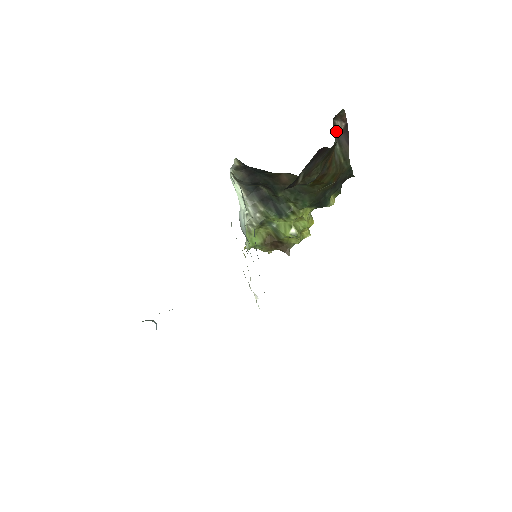
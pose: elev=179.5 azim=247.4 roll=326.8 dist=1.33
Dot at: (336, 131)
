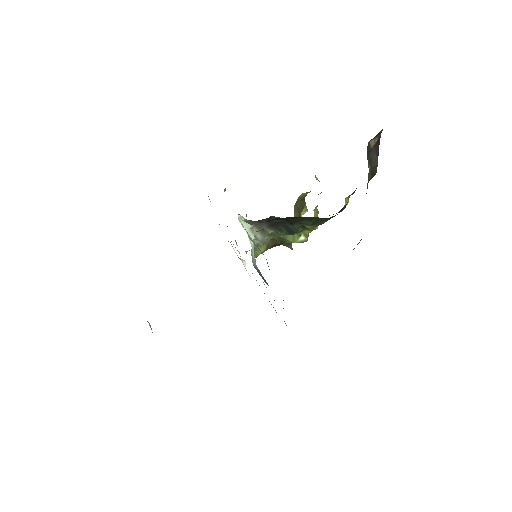
Dot at: (368, 151)
